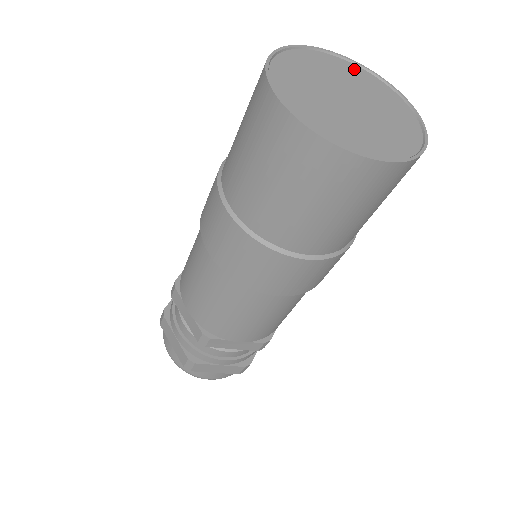
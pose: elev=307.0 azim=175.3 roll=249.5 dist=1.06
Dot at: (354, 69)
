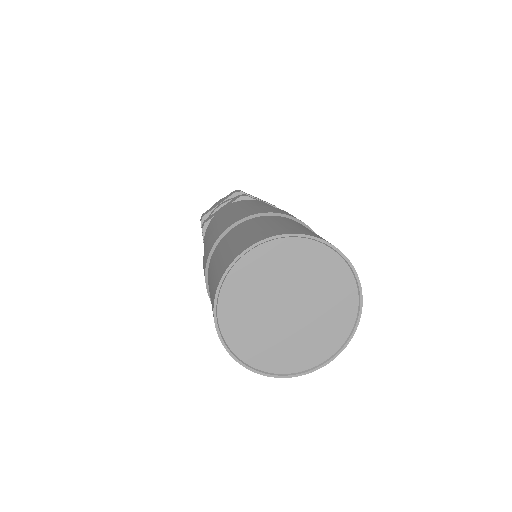
Dot at: (272, 251)
